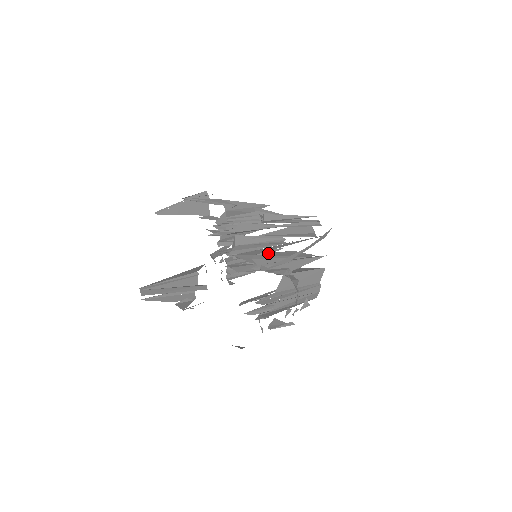
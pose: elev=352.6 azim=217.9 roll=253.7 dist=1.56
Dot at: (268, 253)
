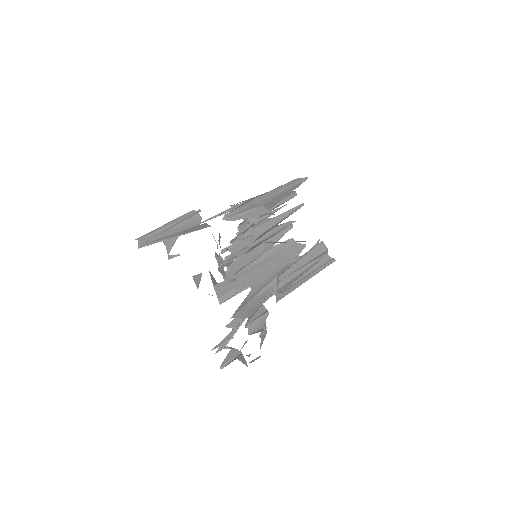
Dot at: (268, 250)
